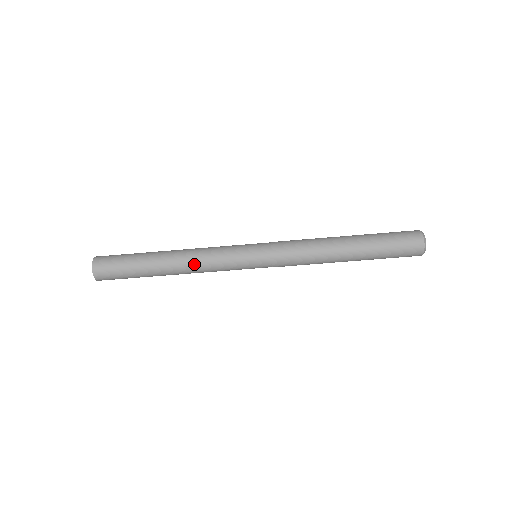
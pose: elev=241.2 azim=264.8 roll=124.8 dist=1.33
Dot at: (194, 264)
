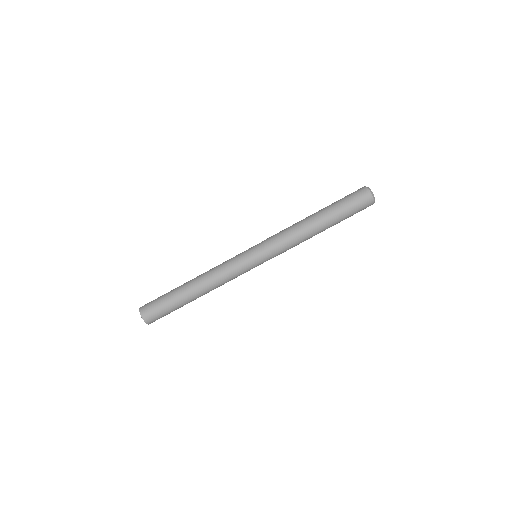
Dot at: (216, 284)
